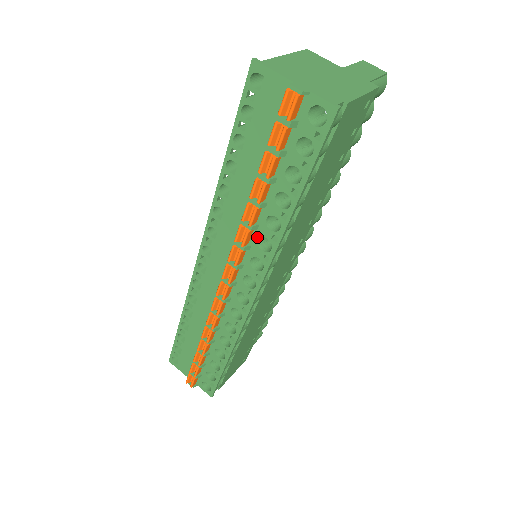
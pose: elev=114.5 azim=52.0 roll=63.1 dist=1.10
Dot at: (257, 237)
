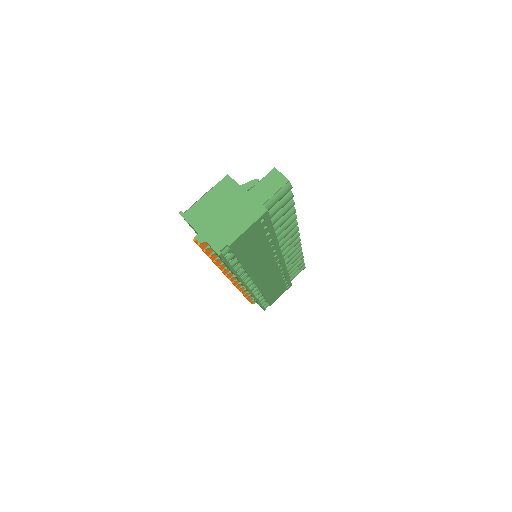
Dot at: occluded
